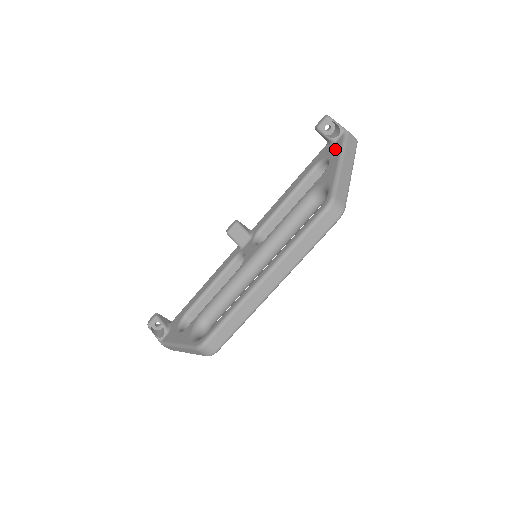
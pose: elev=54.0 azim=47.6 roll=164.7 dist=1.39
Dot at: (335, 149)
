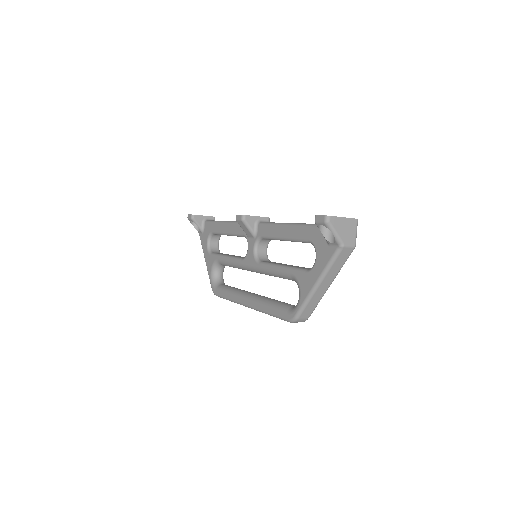
Dot at: (323, 257)
